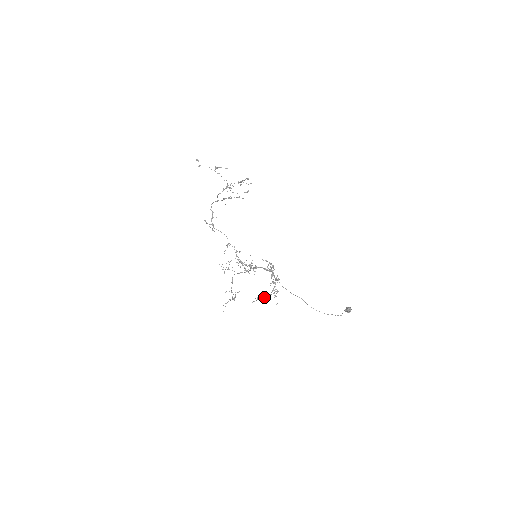
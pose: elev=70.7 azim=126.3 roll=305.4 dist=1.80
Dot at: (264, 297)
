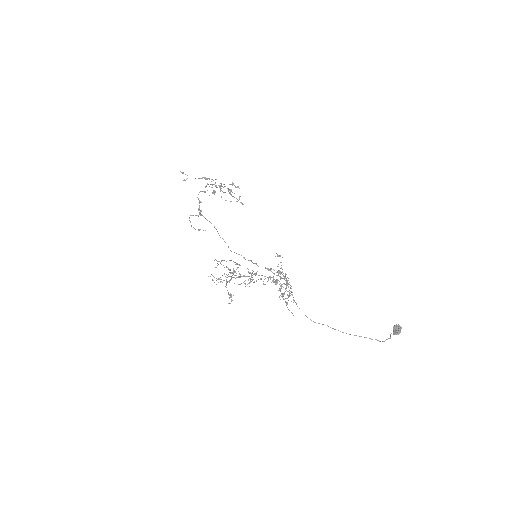
Dot at: occluded
